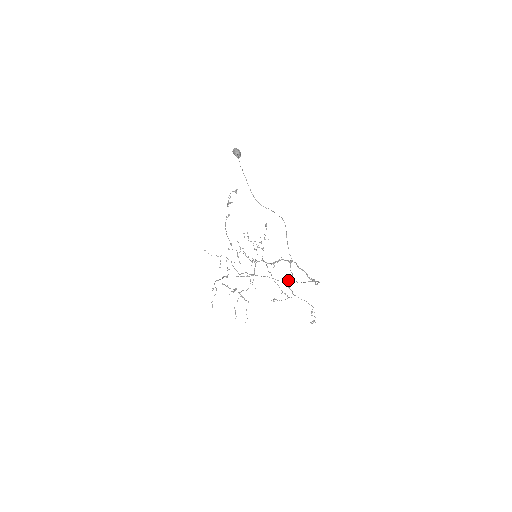
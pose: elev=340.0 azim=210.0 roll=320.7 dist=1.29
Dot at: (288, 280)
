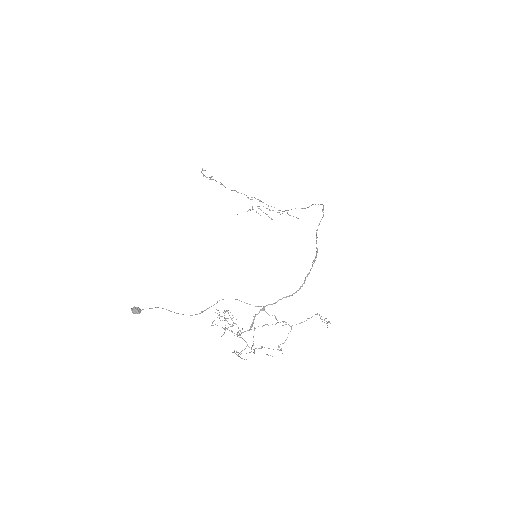
Dot at: (311, 205)
